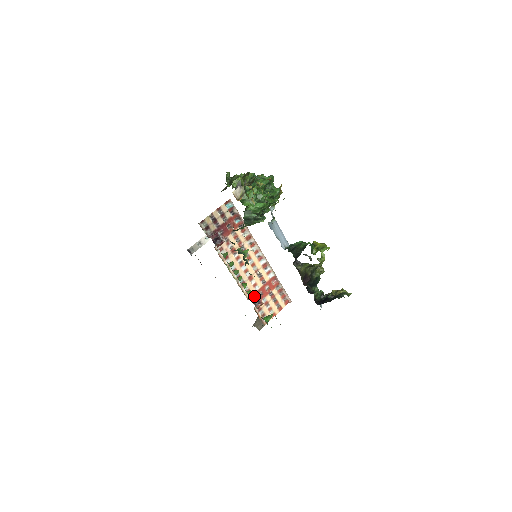
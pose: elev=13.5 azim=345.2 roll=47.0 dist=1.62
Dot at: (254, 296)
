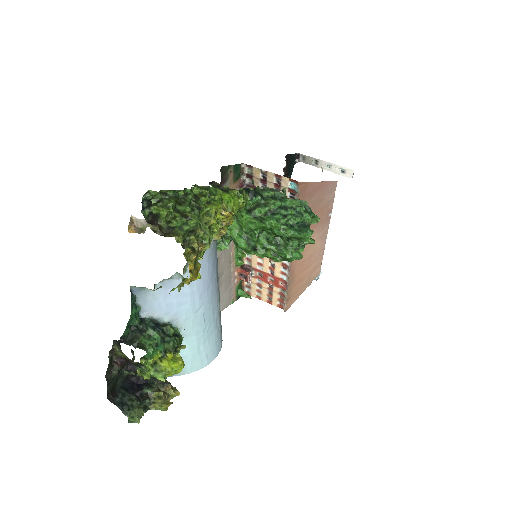
Dot at: (250, 269)
